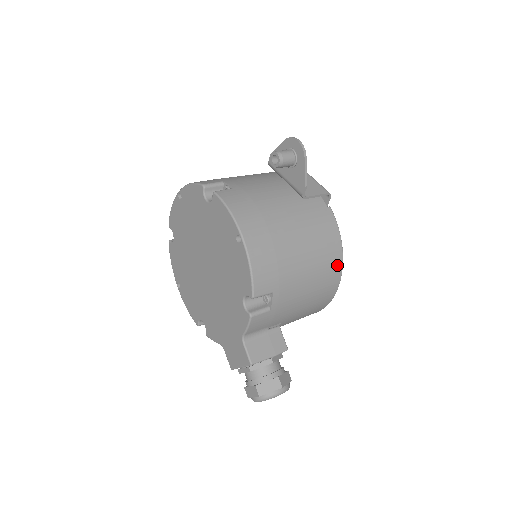
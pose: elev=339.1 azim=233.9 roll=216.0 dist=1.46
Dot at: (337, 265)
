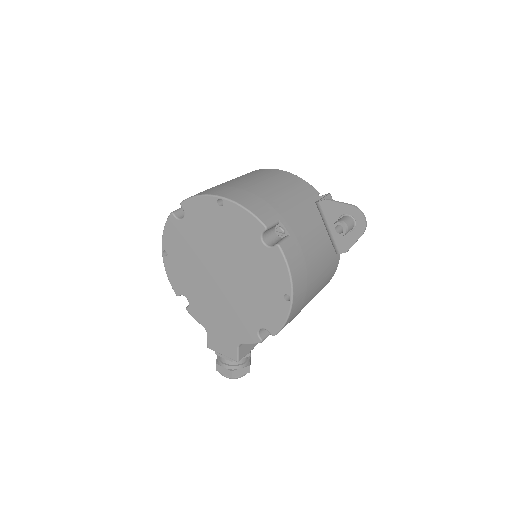
Dot at: occluded
